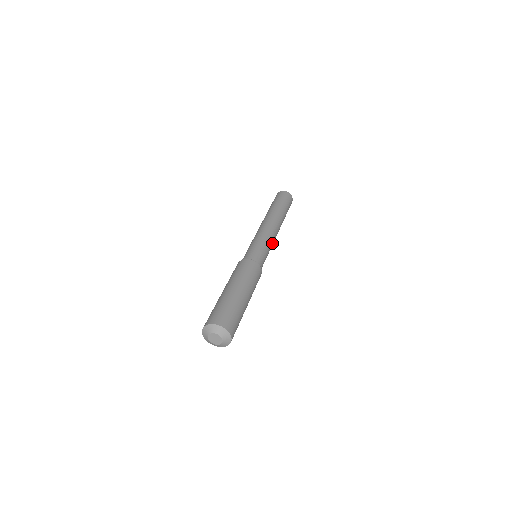
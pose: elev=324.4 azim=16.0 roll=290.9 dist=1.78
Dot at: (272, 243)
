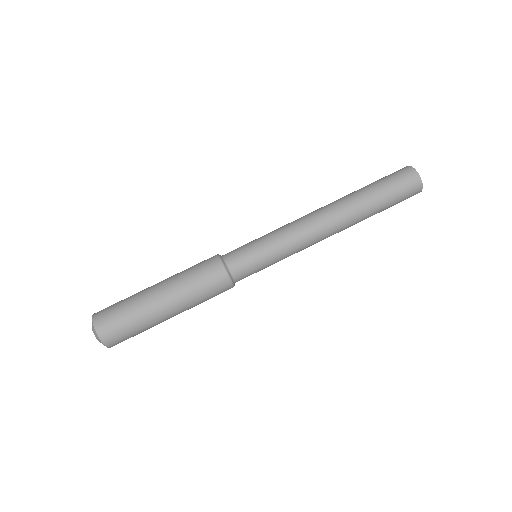
Dot at: (297, 250)
